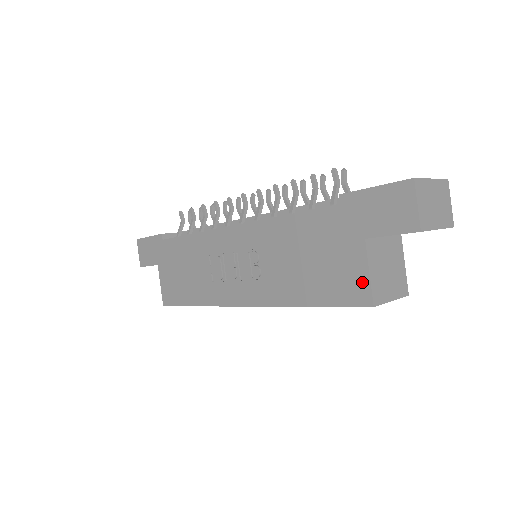
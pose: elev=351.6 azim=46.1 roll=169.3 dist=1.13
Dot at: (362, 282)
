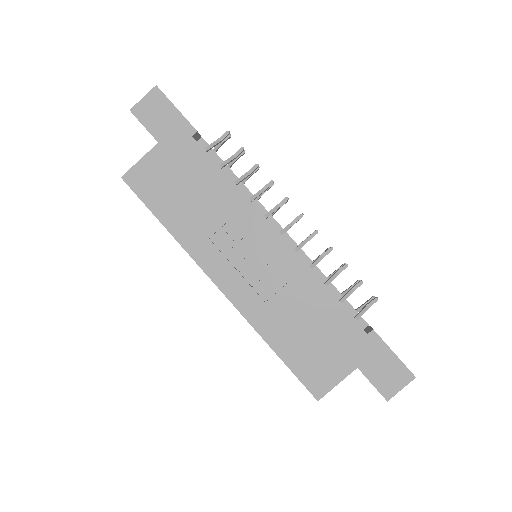
Dot at: (328, 383)
